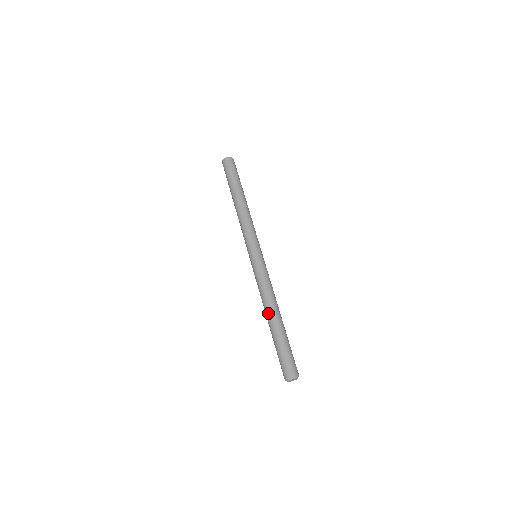
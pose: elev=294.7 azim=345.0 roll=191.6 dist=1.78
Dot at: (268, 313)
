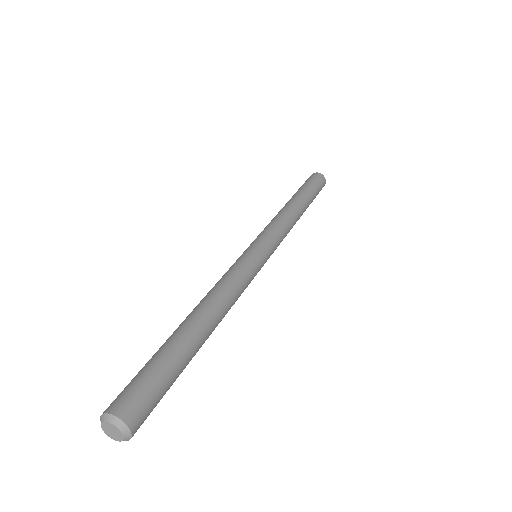
Dot at: occluded
